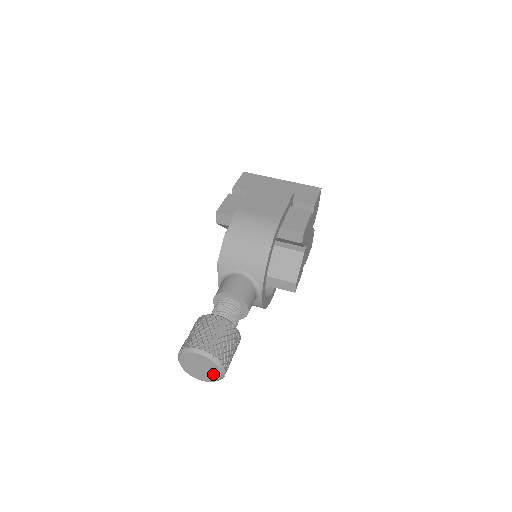
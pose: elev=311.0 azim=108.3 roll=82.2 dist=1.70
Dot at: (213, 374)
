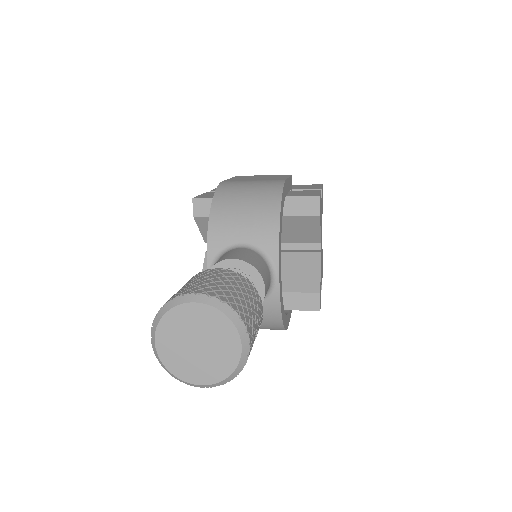
Dot at: (225, 353)
